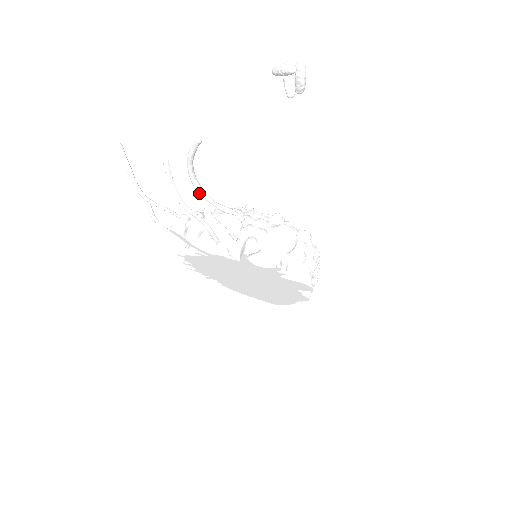
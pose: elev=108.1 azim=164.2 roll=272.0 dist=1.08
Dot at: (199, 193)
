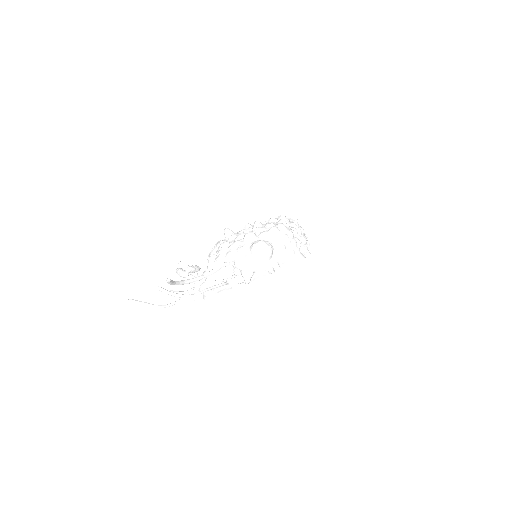
Dot at: (192, 282)
